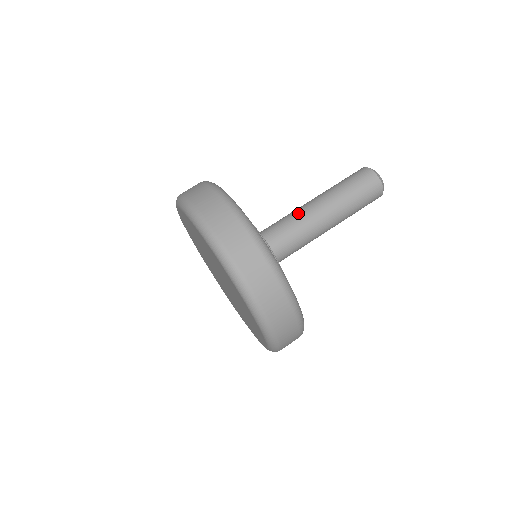
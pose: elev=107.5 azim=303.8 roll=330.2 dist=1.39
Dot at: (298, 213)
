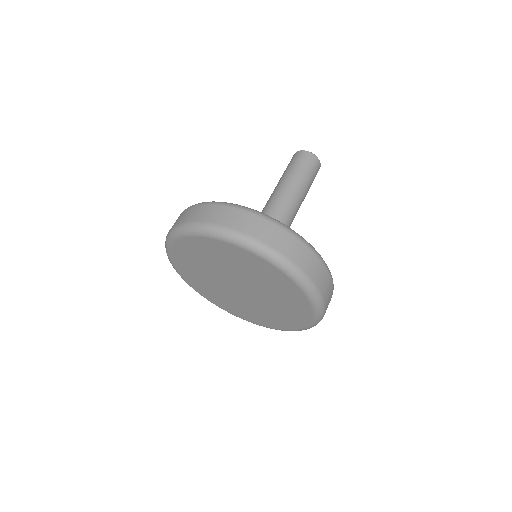
Dot at: (263, 208)
